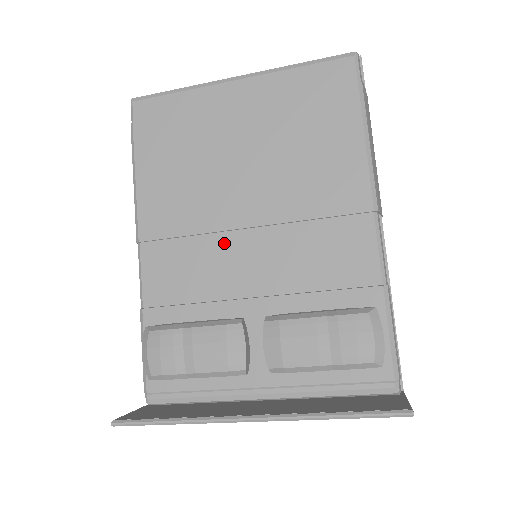
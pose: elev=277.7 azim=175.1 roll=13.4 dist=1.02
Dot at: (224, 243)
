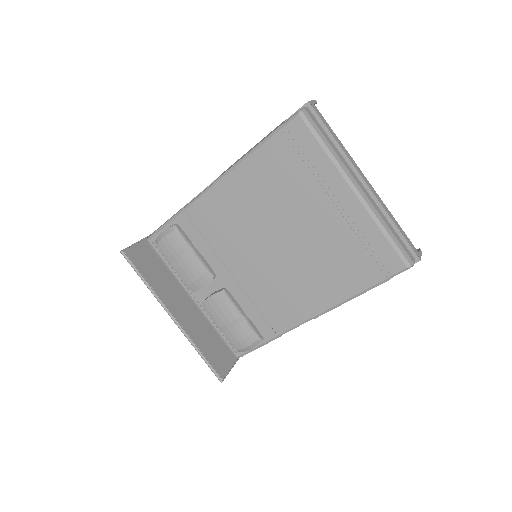
Dot at: (247, 241)
